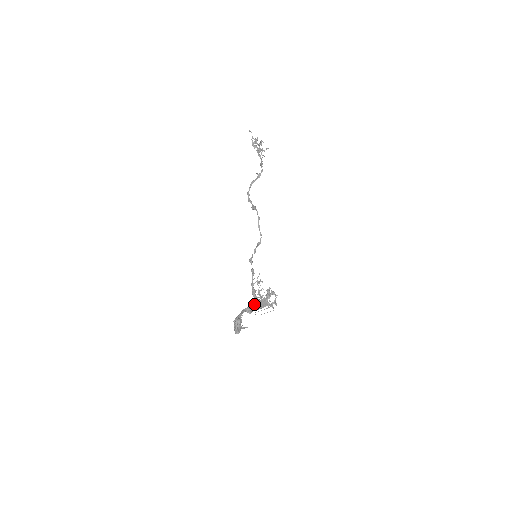
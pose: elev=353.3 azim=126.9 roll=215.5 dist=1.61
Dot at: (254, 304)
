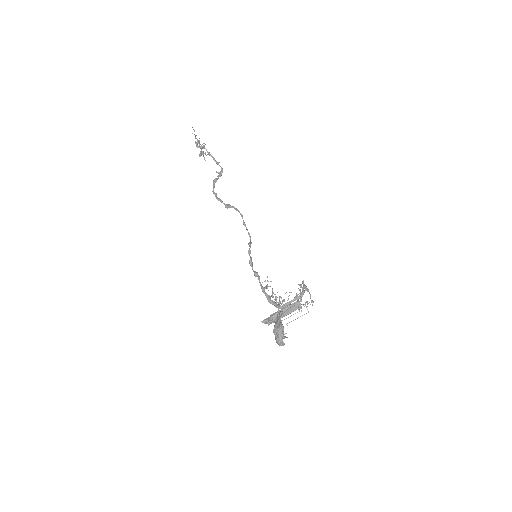
Dot at: (282, 308)
